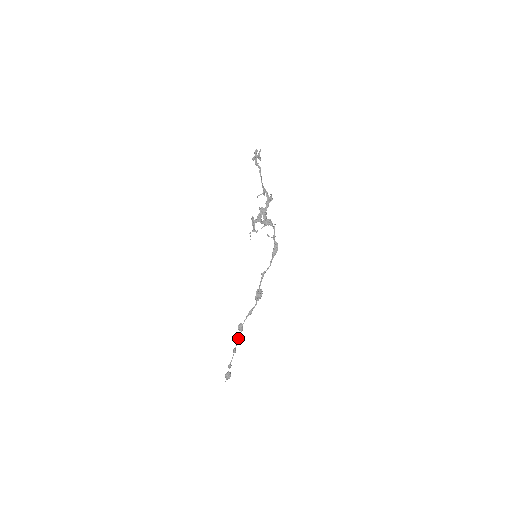
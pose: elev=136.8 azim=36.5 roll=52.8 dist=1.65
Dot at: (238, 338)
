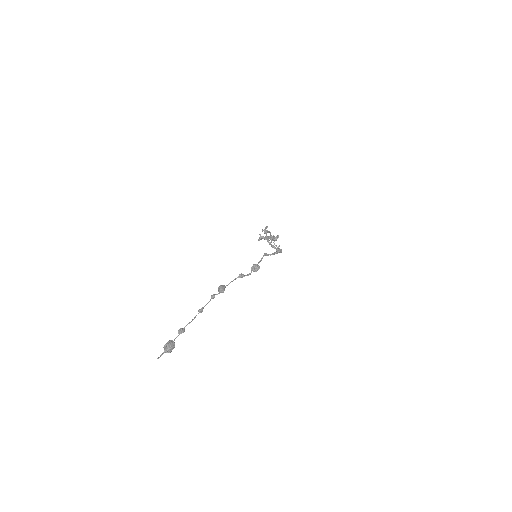
Dot at: occluded
